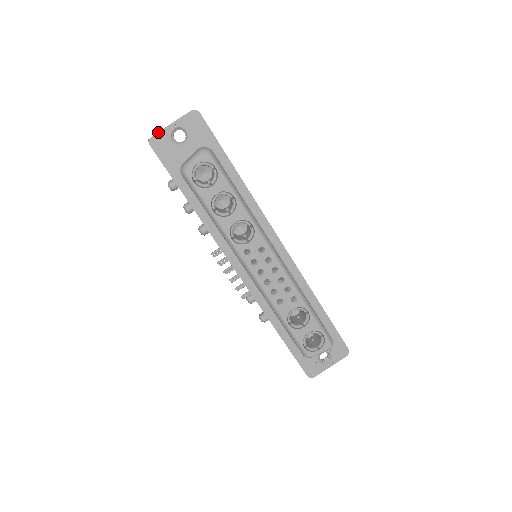
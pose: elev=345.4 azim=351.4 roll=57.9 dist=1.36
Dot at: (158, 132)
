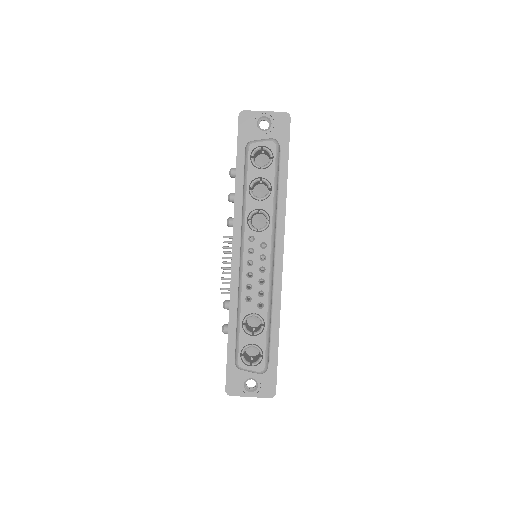
Dot at: occluded
